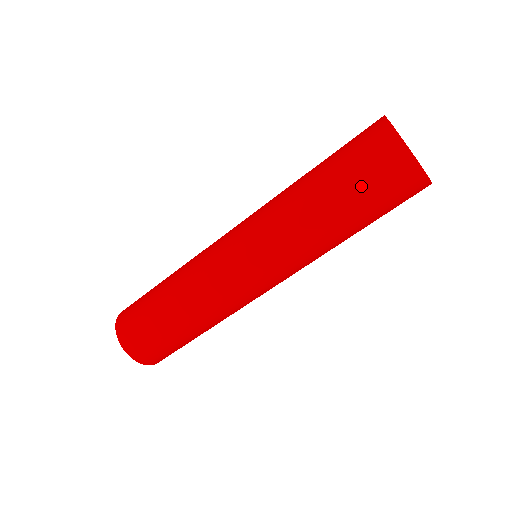
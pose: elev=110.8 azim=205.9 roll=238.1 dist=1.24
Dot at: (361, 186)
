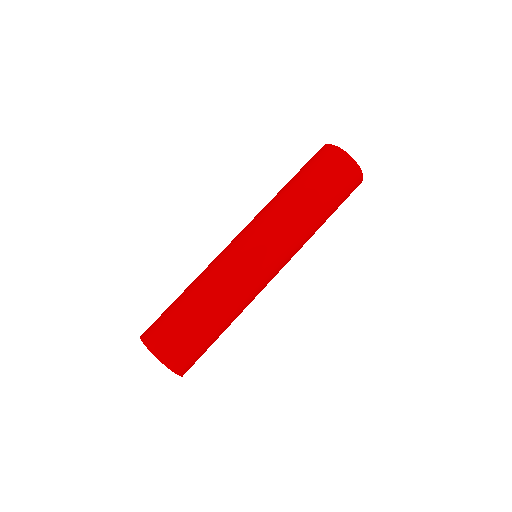
Dot at: (312, 170)
